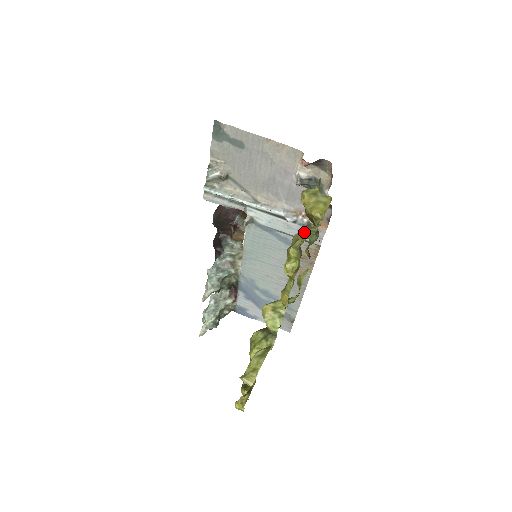
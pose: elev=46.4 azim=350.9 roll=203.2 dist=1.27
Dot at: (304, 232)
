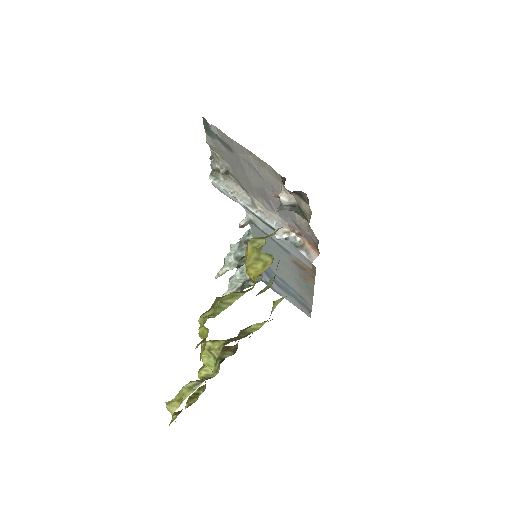
Dot at: (217, 303)
